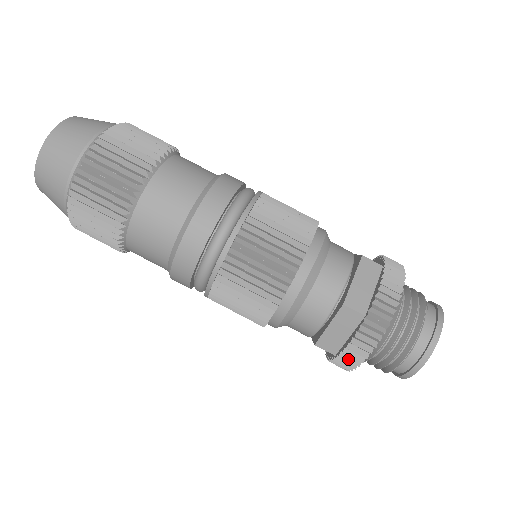
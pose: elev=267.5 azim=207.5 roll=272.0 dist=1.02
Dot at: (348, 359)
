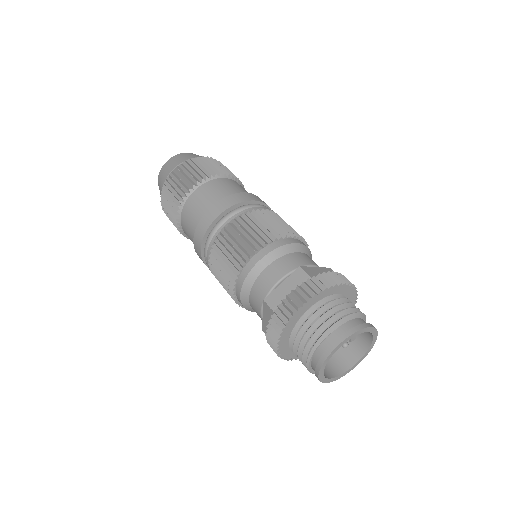
Dot at: (283, 310)
